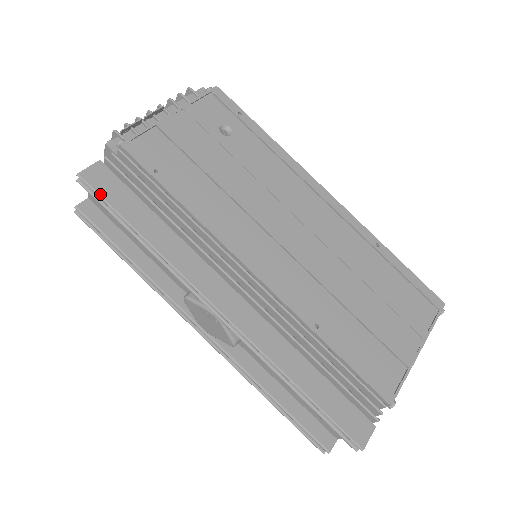
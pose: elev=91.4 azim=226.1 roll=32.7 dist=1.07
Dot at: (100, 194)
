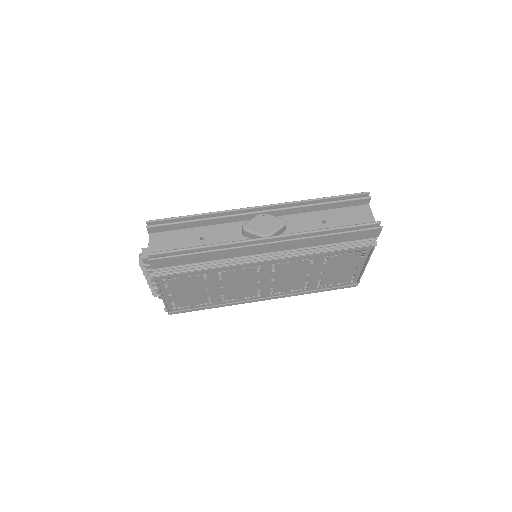
Dot at: (164, 219)
